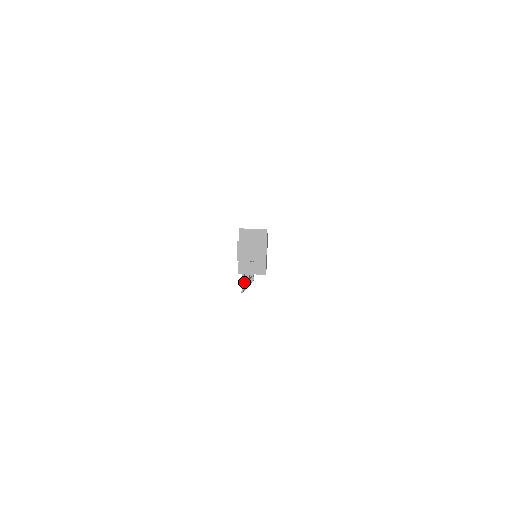
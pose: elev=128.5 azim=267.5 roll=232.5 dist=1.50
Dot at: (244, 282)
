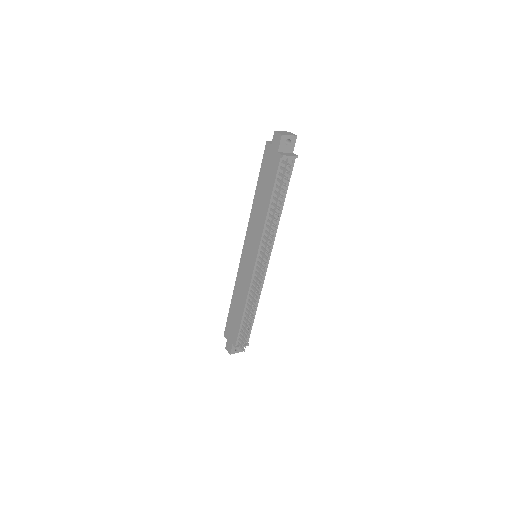
Dot at: (285, 176)
